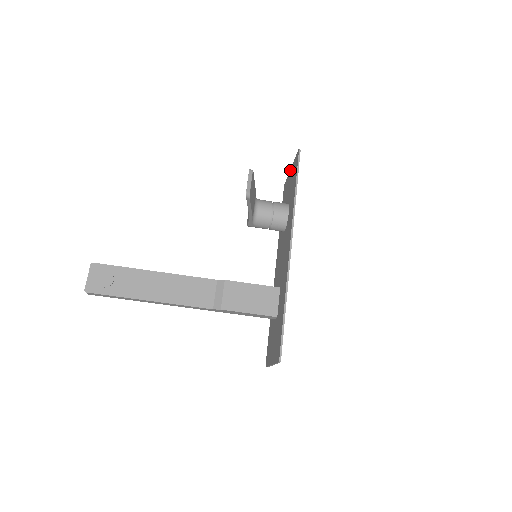
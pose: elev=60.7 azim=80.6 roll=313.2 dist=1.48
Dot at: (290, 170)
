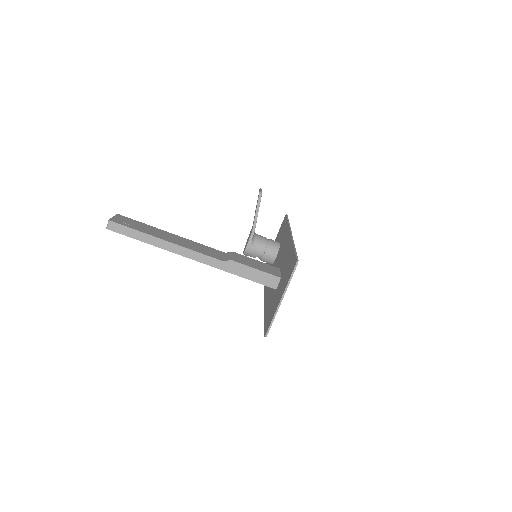
Dot at: occluded
